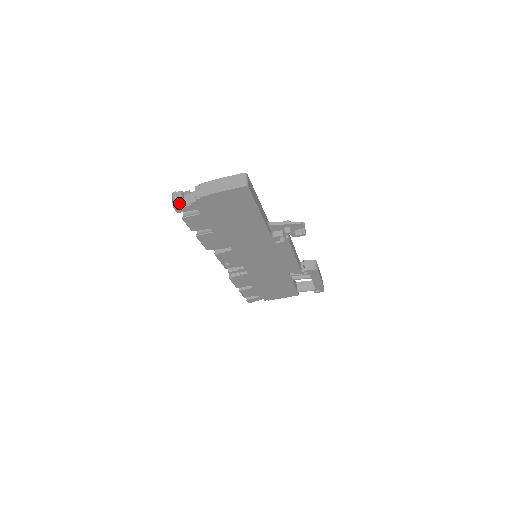
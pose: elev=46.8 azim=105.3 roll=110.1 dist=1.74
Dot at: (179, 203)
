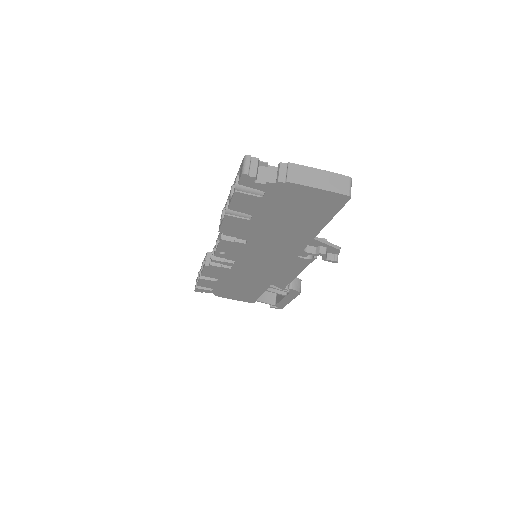
Dot at: (253, 174)
